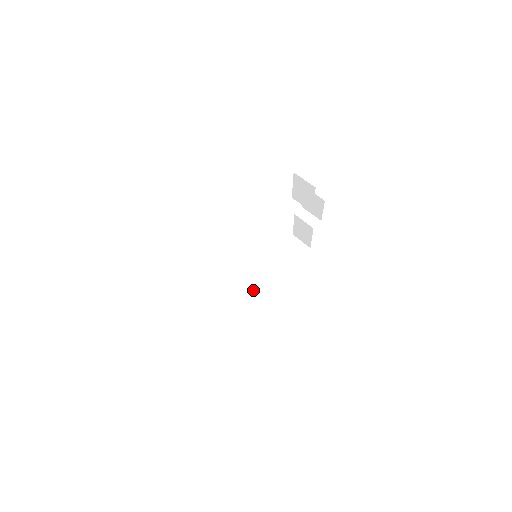
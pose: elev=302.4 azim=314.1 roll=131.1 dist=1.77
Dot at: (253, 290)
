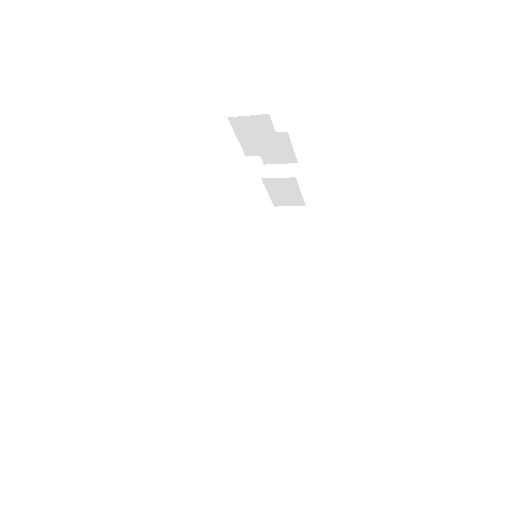
Dot at: (279, 301)
